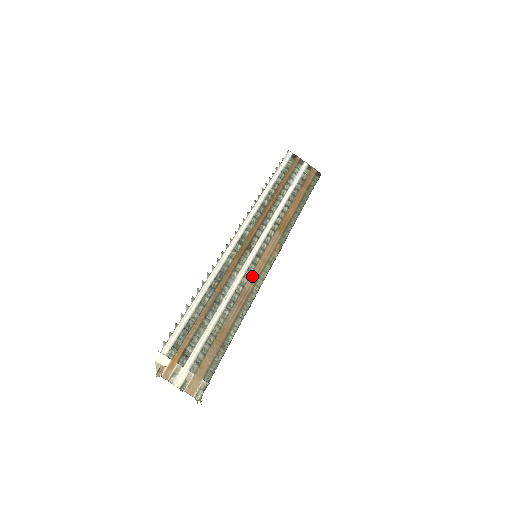
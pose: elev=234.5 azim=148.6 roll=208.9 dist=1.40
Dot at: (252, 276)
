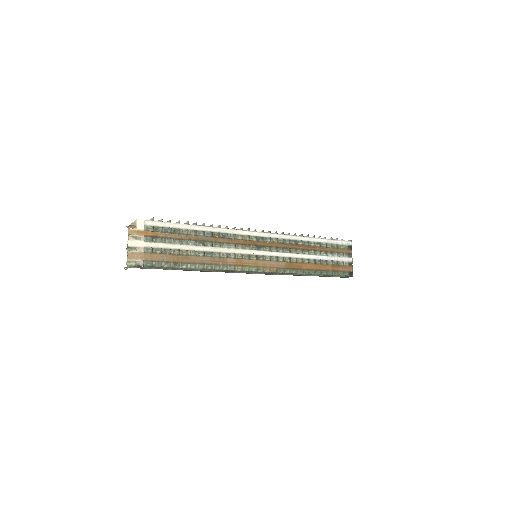
Dot at: (239, 260)
